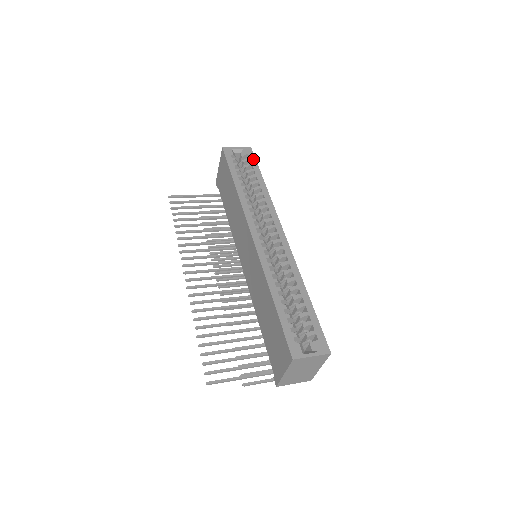
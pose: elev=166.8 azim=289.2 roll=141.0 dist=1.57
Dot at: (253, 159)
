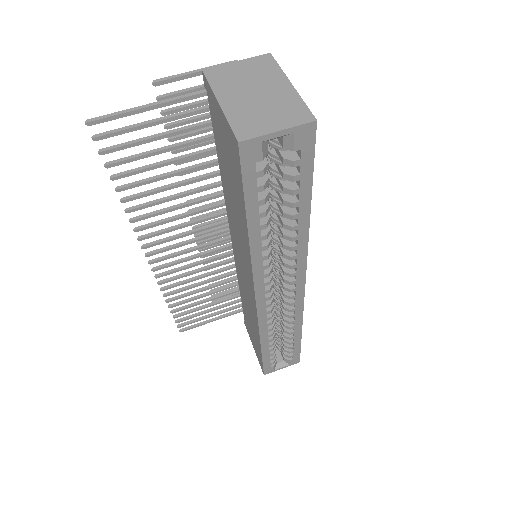
Dot at: (308, 162)
